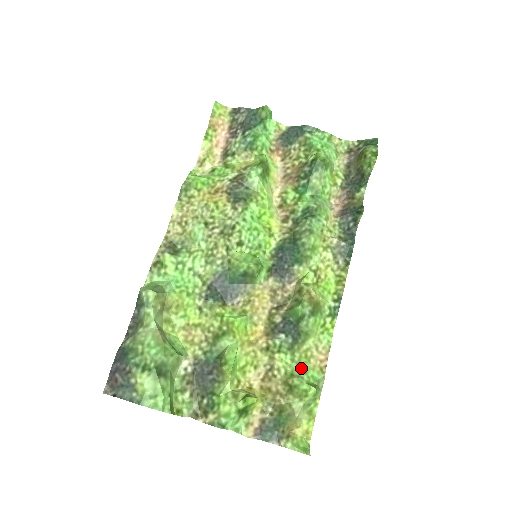
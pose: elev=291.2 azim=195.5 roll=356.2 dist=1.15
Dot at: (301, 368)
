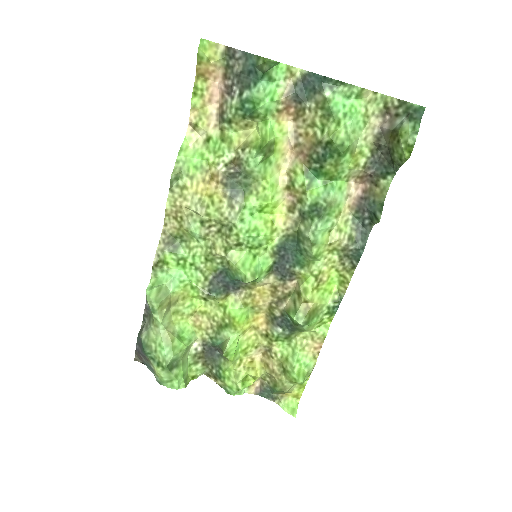
Dot at: (295, 356)
